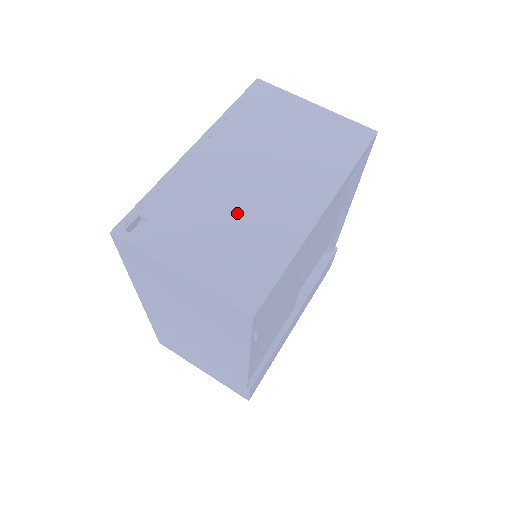
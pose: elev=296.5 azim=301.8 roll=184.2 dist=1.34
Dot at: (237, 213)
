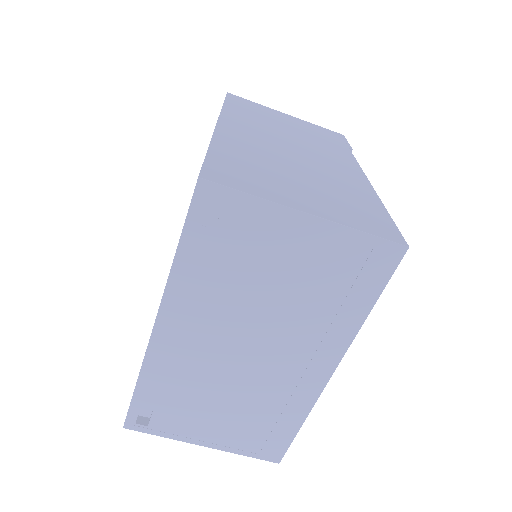
Dot at: (238, 391)
